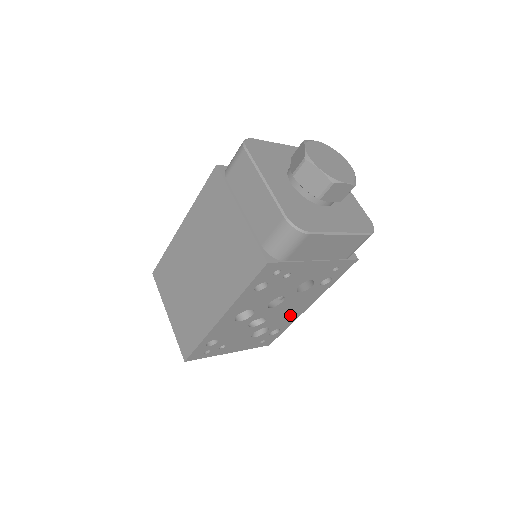
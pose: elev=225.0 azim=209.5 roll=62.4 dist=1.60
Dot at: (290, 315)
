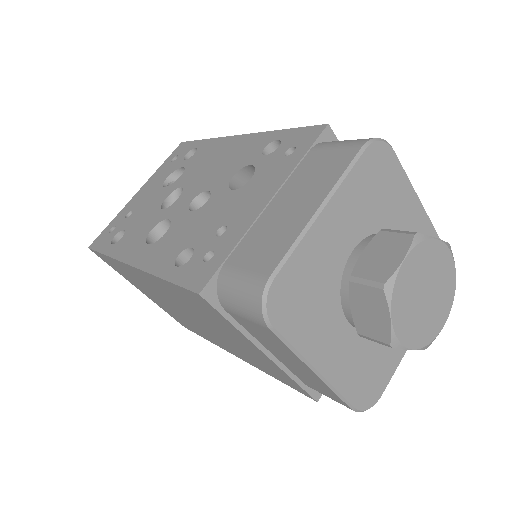
Dot at: occluded
